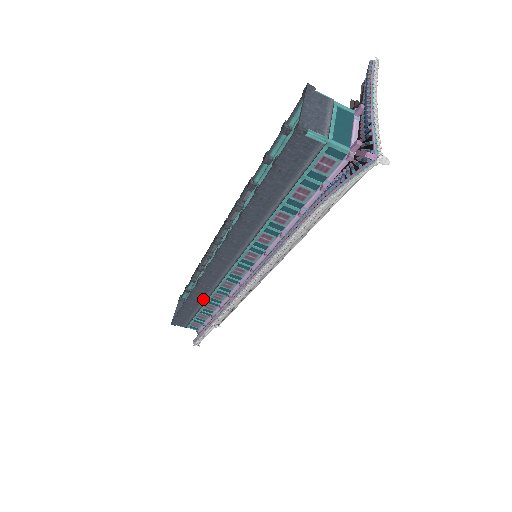
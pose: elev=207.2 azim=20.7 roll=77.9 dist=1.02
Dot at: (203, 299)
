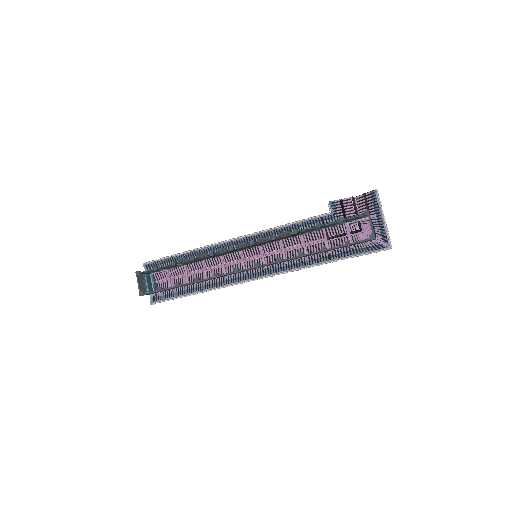
Dot at: occluded
